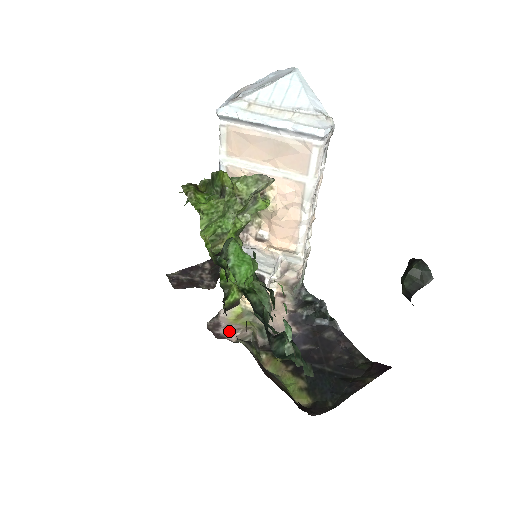
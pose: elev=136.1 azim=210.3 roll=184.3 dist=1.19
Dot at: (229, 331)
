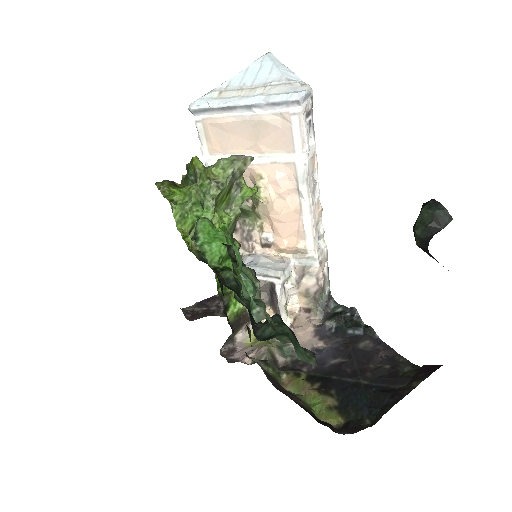
Dot at: (244, 354)
